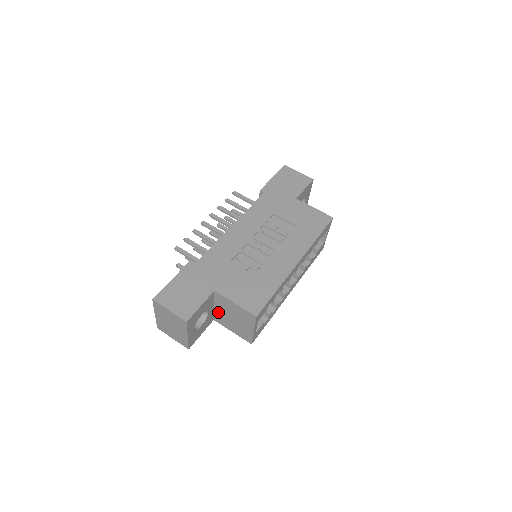
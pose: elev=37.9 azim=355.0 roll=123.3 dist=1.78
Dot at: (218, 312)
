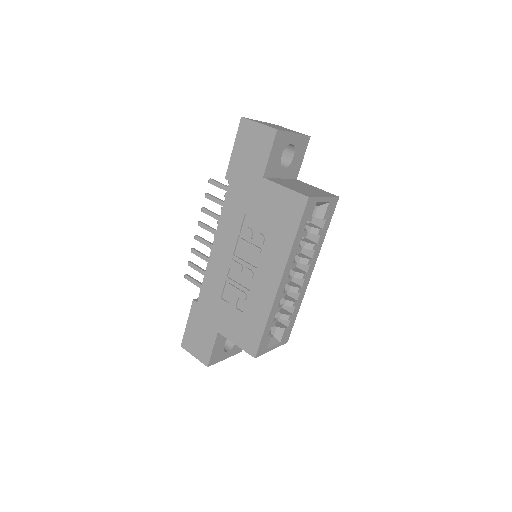
Dot at: occluded
